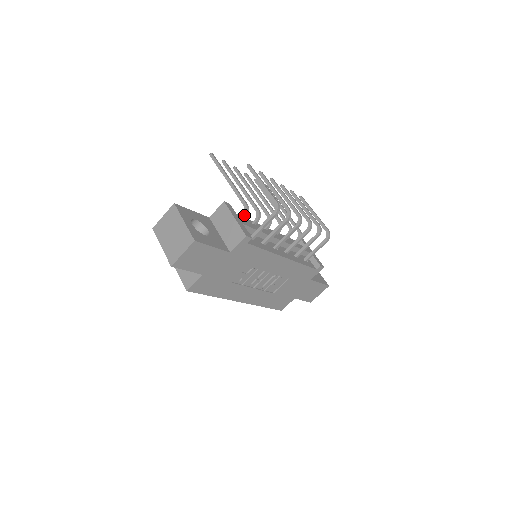
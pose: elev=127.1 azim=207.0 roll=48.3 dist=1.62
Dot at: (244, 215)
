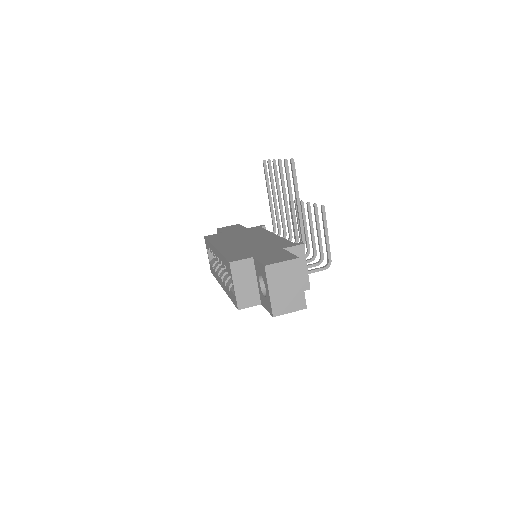
Dot at: occluded
